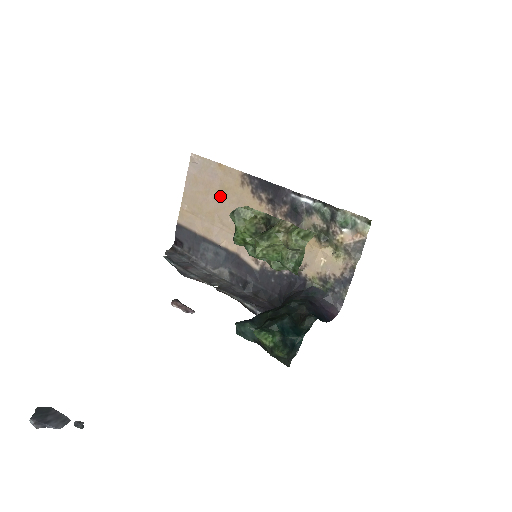
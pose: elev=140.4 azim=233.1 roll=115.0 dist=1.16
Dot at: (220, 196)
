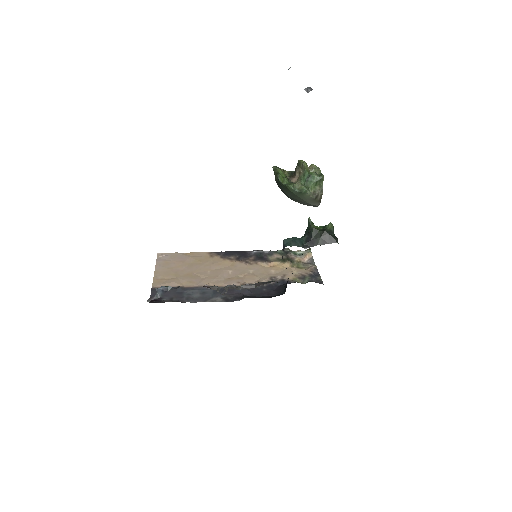
Dot at: (194, 265)
